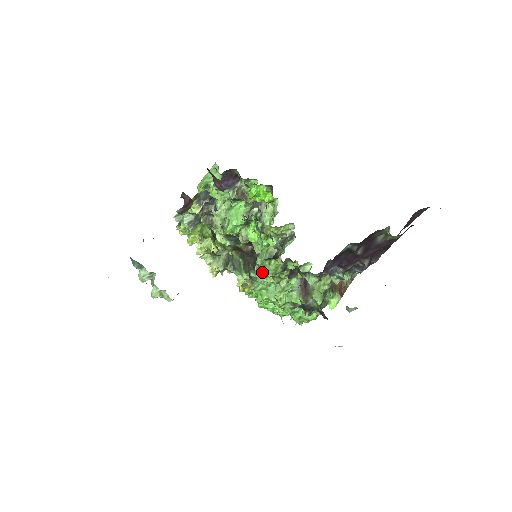
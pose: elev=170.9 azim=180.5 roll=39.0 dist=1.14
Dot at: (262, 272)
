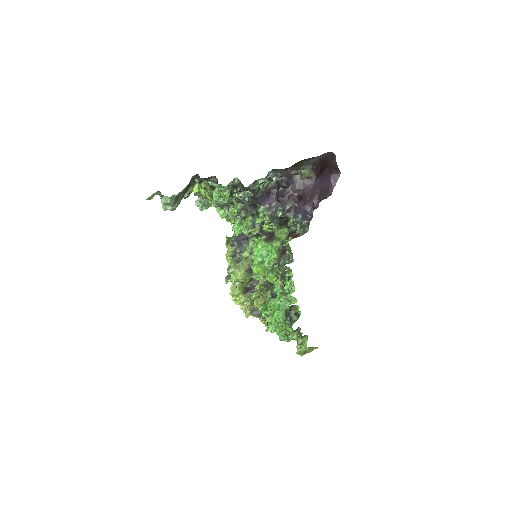
Dot at: (230, 208)
